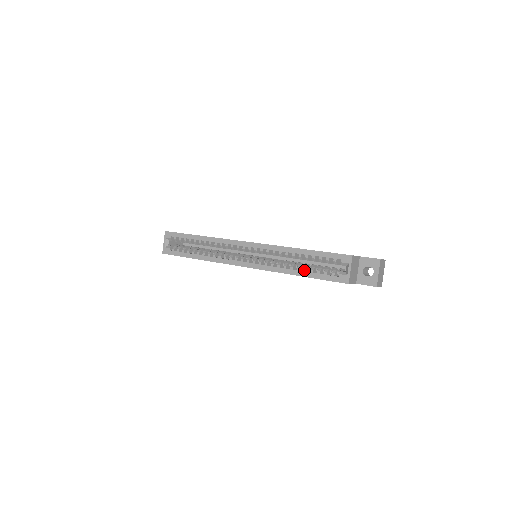
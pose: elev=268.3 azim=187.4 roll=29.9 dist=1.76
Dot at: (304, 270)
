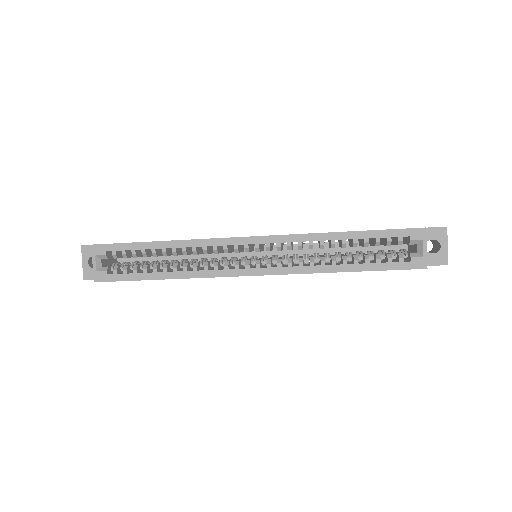
Dot at: (355, 262)
